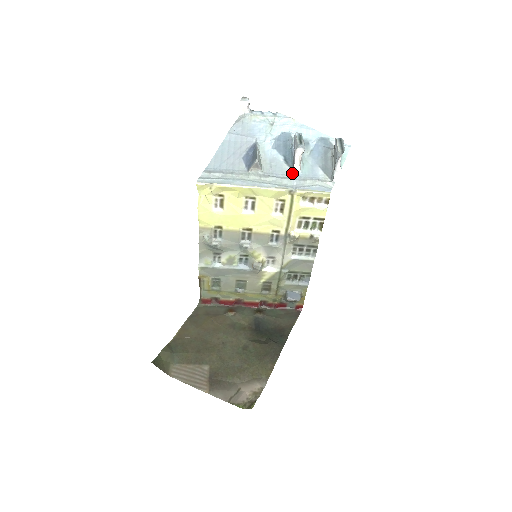
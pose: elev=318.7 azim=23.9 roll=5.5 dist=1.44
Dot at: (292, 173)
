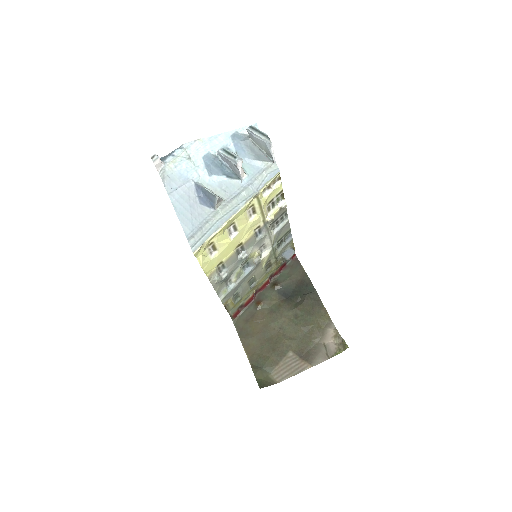
Dot at: (243, 182)
